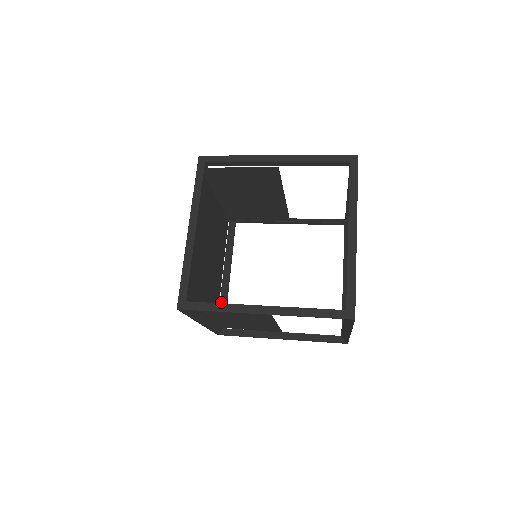
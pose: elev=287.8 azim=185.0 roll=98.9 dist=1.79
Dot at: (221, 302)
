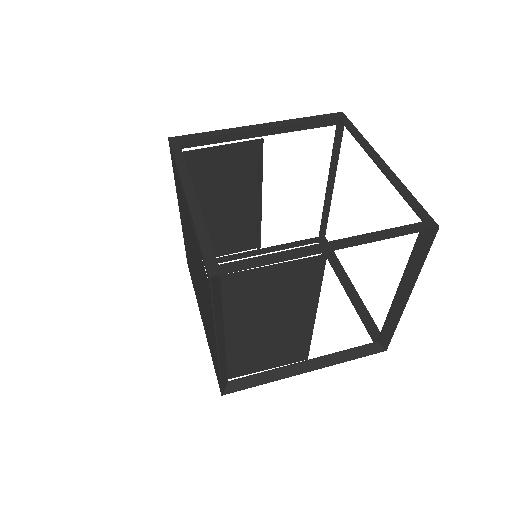
Dot at: occluded
